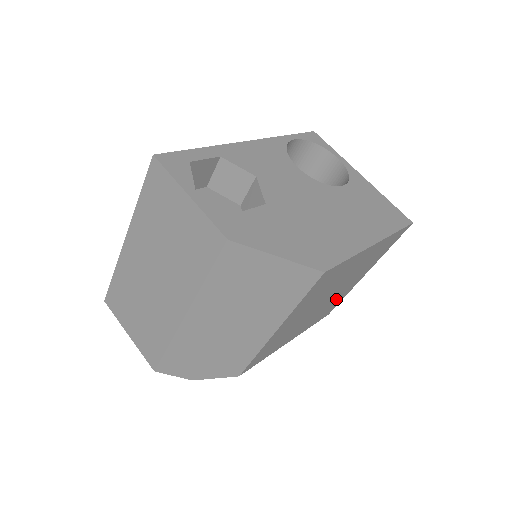
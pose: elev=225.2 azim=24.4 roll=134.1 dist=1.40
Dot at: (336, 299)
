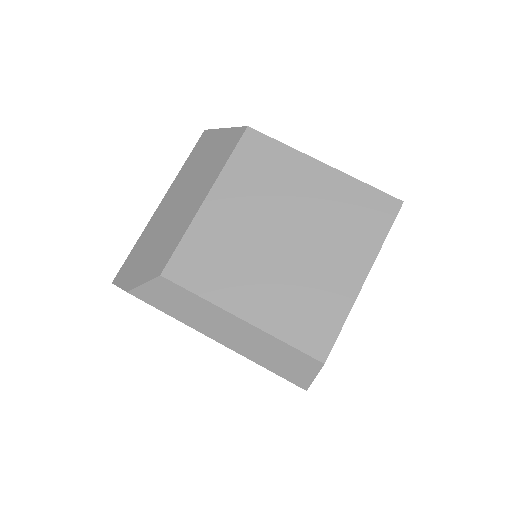
Dot at: (316, 291)
